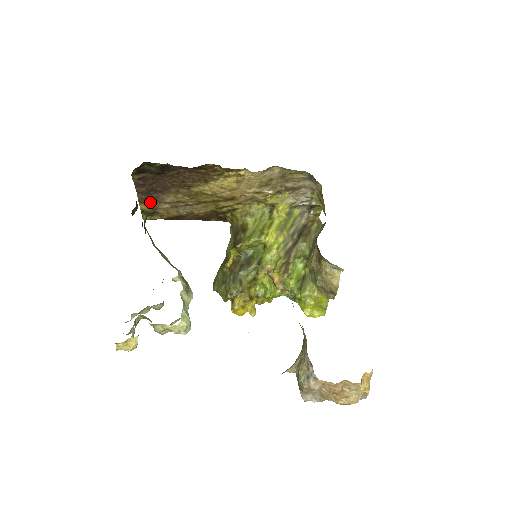
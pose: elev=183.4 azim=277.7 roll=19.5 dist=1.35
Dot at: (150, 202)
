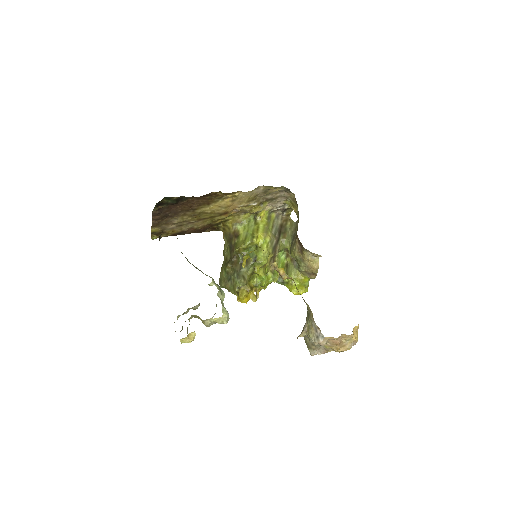
Dot at: (160, 225)
